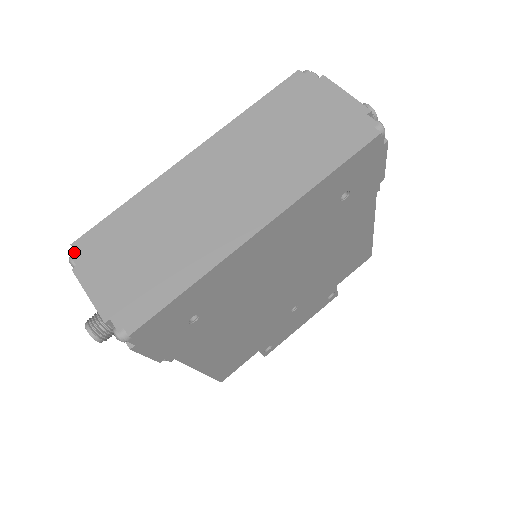
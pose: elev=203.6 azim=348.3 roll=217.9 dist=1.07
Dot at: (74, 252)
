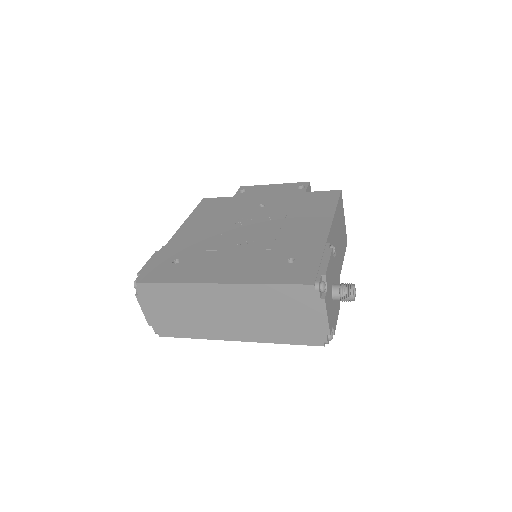
Dot at: (137, 288)
